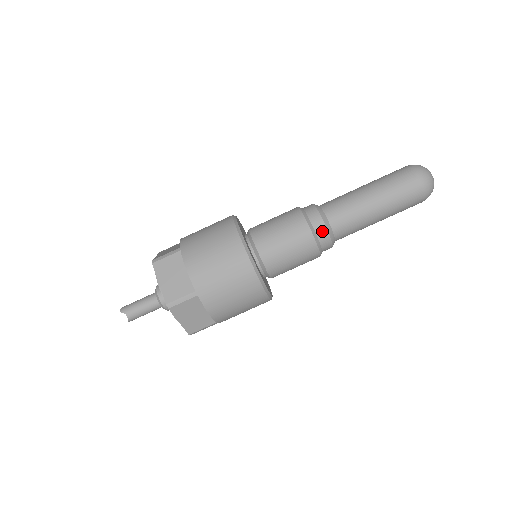
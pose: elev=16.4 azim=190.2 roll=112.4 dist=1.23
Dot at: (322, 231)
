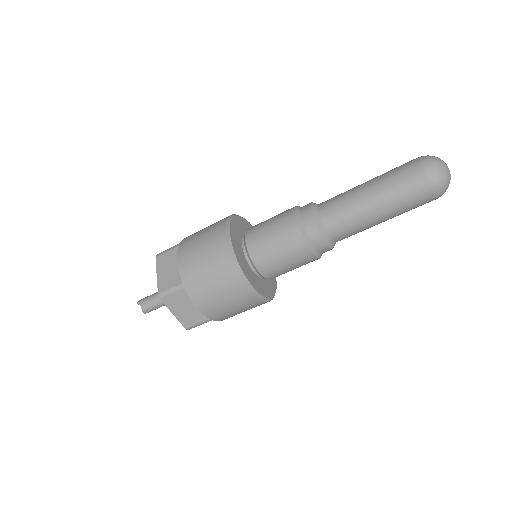
Dot at: (312, 229)
